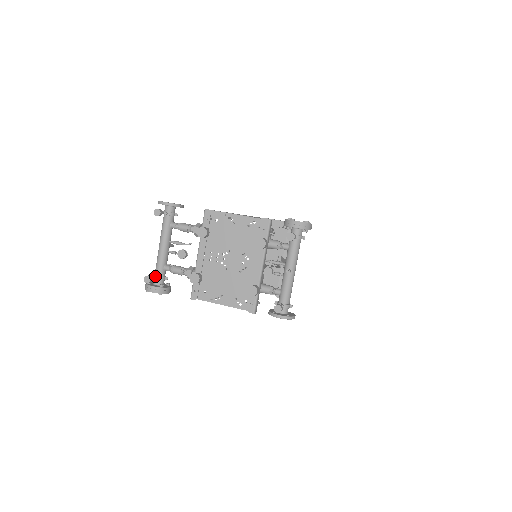
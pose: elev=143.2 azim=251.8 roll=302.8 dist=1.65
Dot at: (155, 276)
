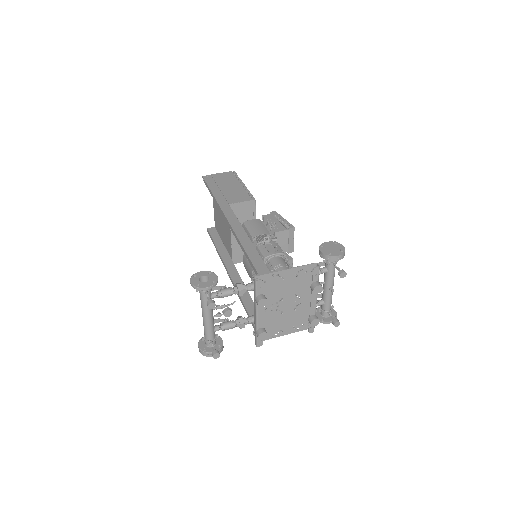
Dot at: (211, 343)
